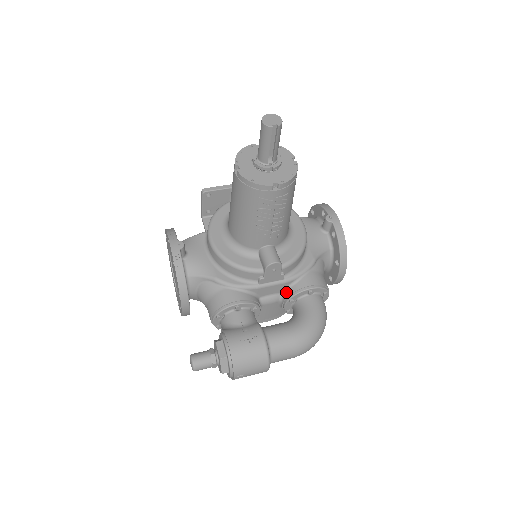
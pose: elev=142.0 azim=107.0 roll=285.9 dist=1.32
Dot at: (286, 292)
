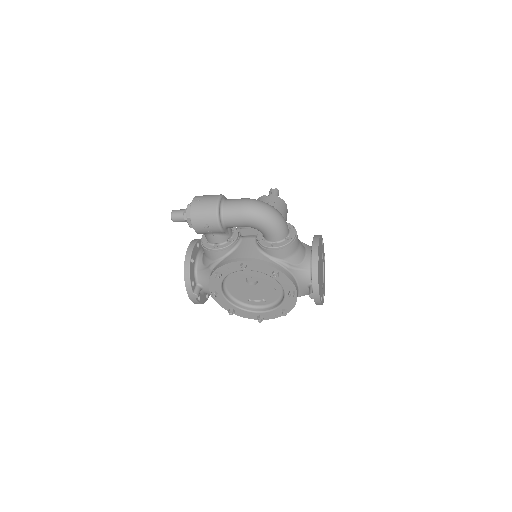
Dot at: occluded
